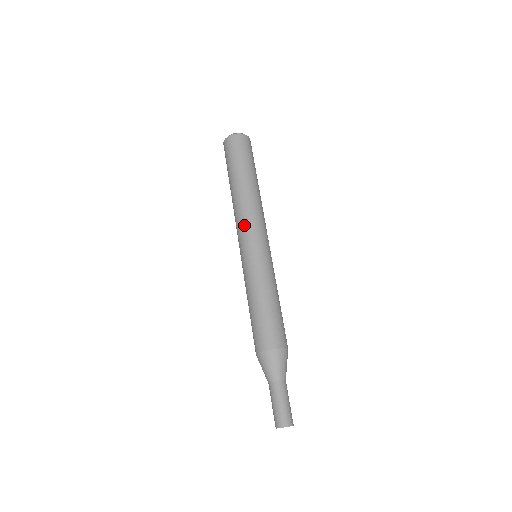
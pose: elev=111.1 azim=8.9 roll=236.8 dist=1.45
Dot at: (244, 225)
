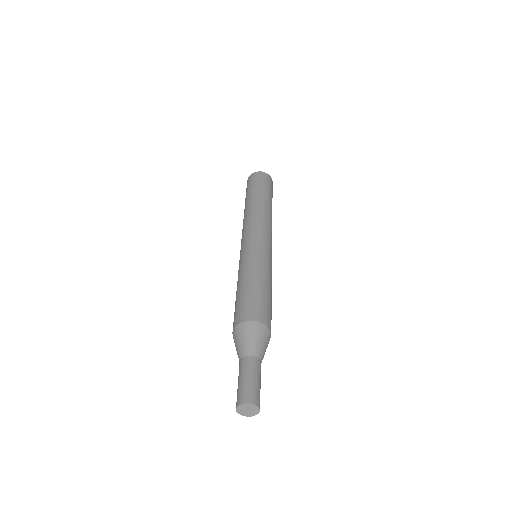
Dot at: (250, 226)
